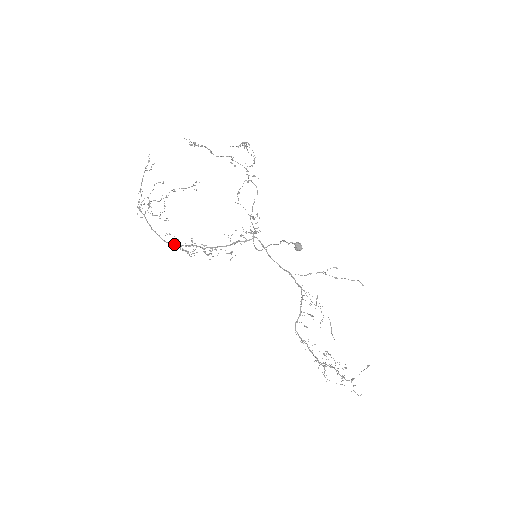
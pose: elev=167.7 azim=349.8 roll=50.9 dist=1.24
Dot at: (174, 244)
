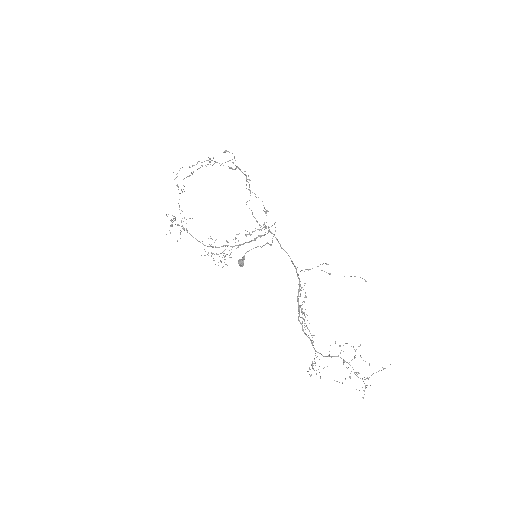
Dot at: (212, 247)
